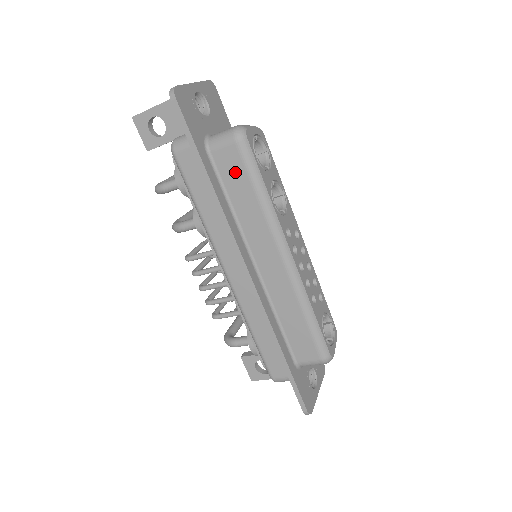
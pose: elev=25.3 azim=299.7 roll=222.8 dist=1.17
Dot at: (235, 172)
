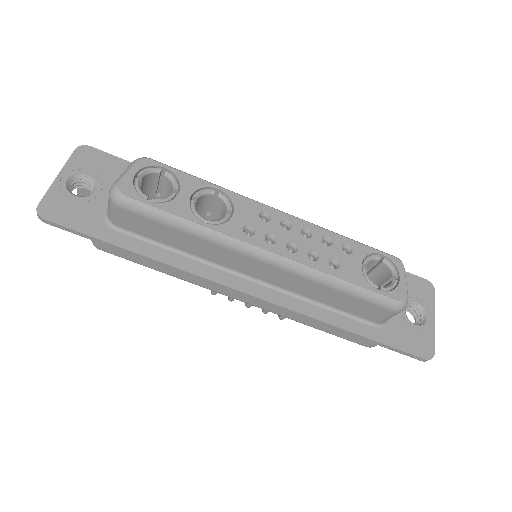
Dot at: (149, 227)
